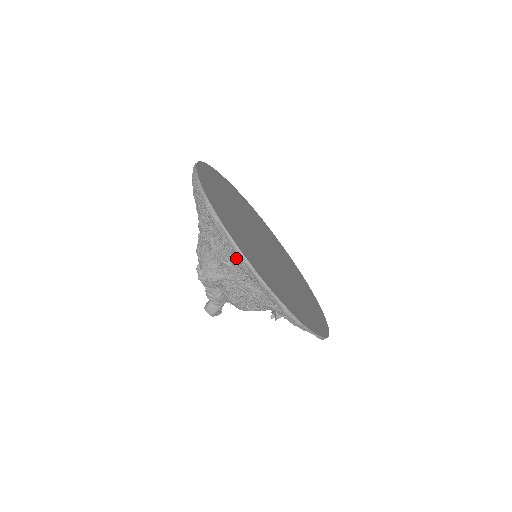
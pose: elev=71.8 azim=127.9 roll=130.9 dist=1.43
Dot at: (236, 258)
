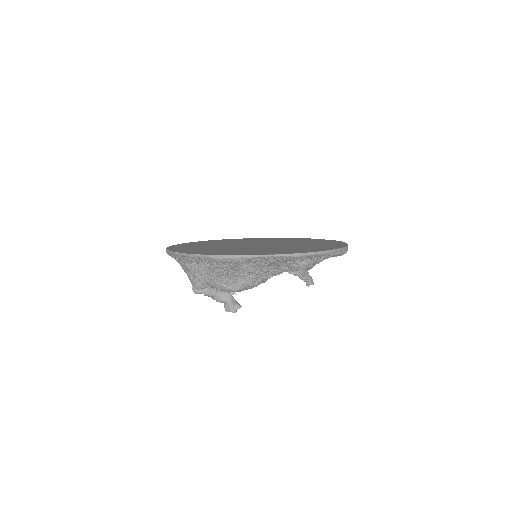
Dot at: (179, 259)
